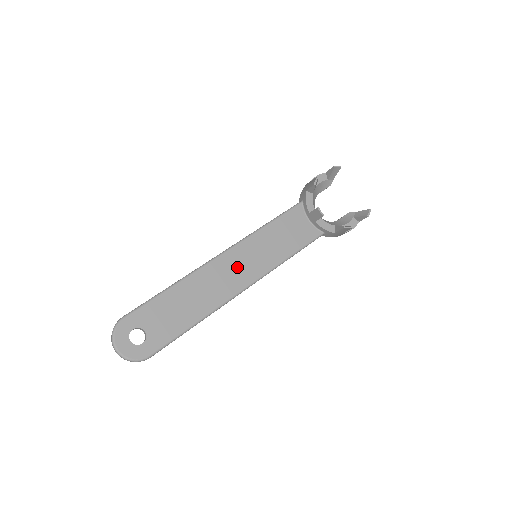
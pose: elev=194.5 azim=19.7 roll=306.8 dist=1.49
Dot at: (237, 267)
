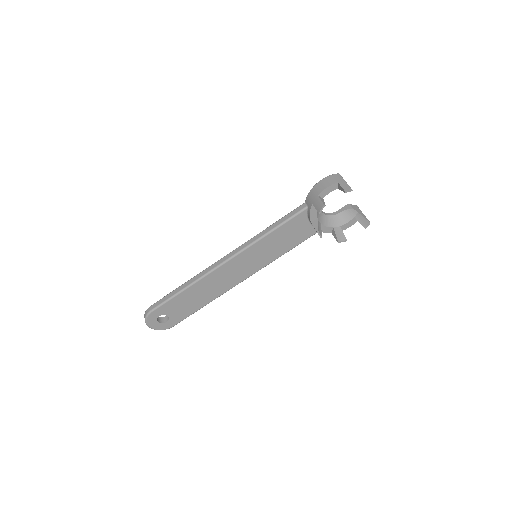
Dot at: (239, 268)
